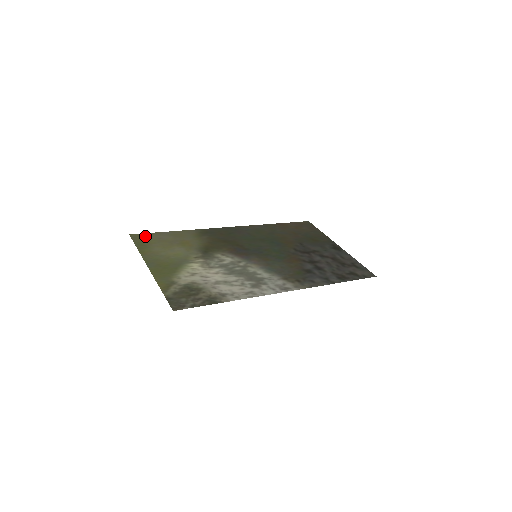
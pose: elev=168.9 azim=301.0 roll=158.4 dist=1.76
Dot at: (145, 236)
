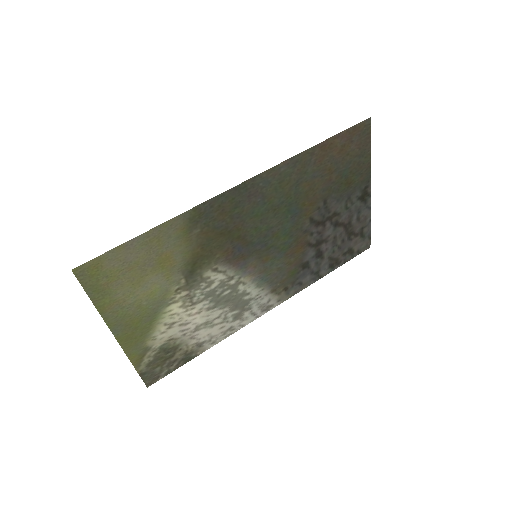
Dot at: (100, 266)
